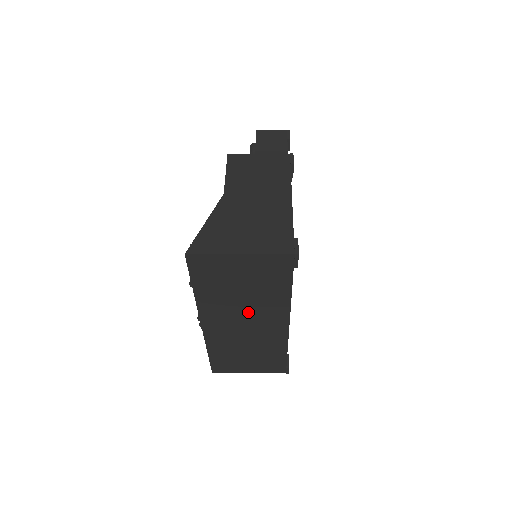
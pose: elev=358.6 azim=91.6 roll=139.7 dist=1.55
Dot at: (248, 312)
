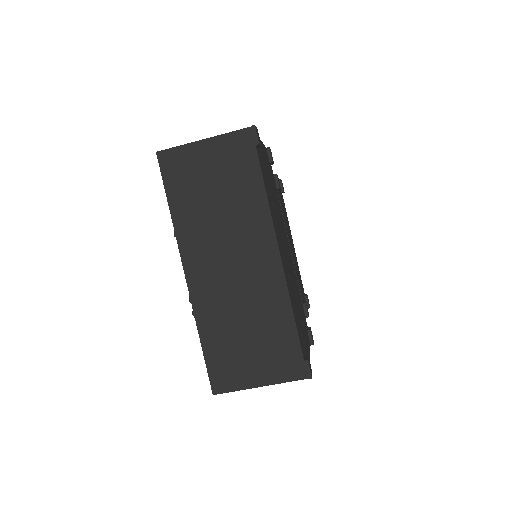
Dot at: (229, 236)
